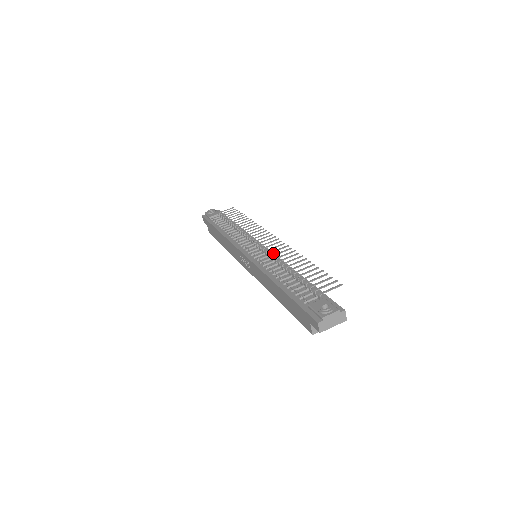
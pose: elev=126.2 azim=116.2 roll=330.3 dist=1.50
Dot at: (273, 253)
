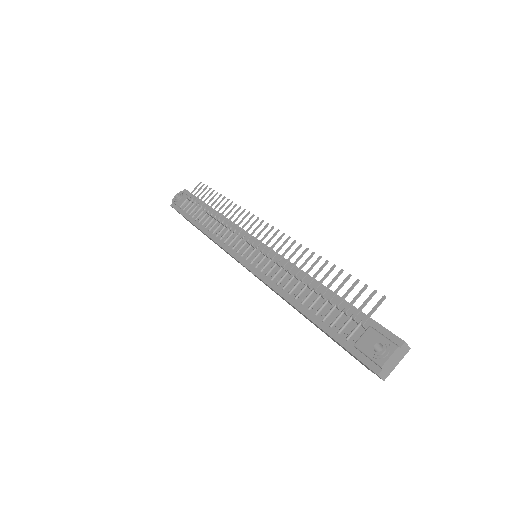
Dot at: occluded
